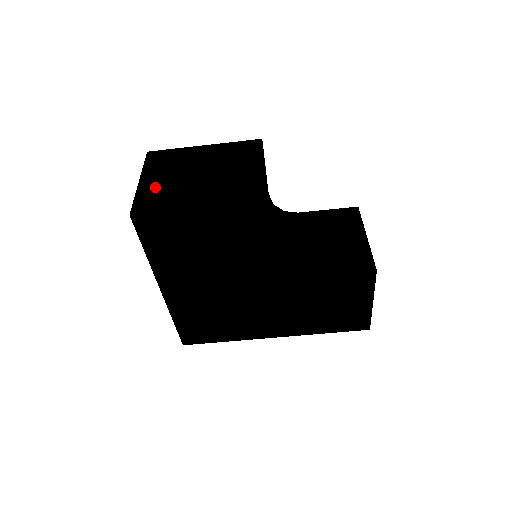
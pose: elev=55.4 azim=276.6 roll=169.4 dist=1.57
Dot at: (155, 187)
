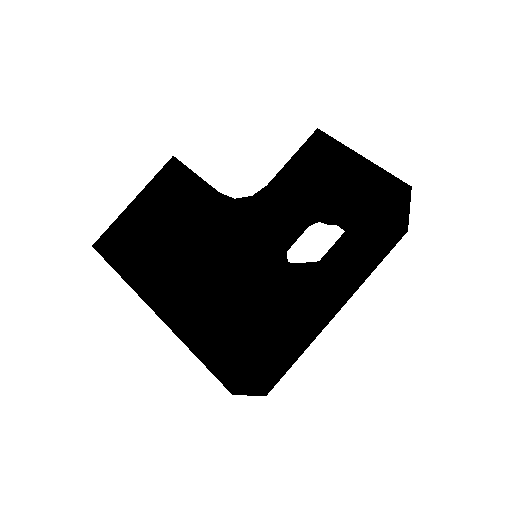
Dot at: occluded
